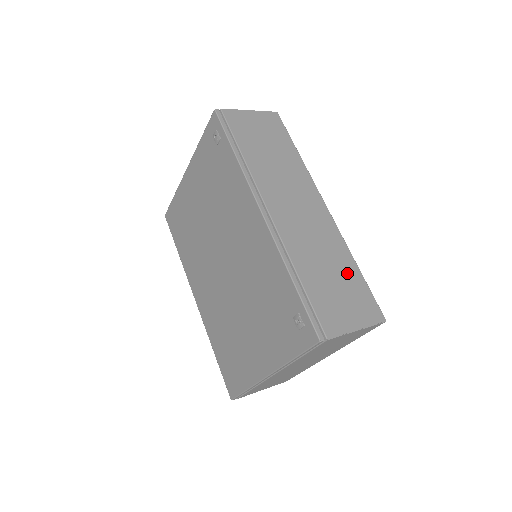
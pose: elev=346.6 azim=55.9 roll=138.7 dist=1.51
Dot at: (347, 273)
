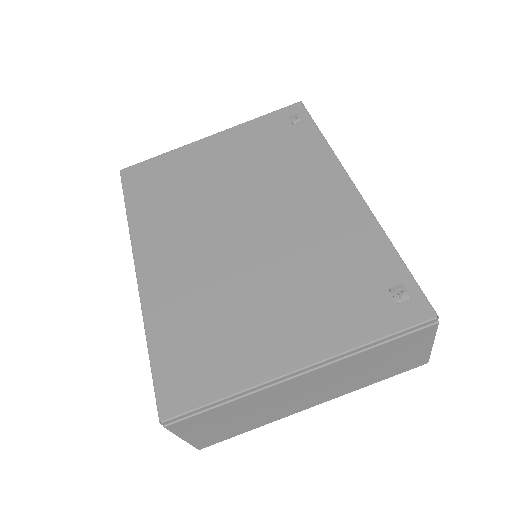
Dot at: occluded
